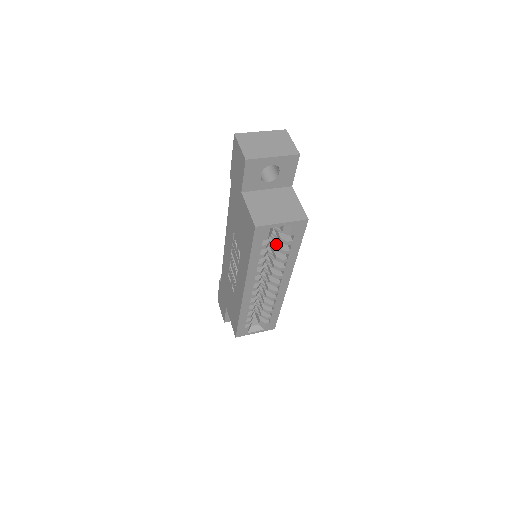
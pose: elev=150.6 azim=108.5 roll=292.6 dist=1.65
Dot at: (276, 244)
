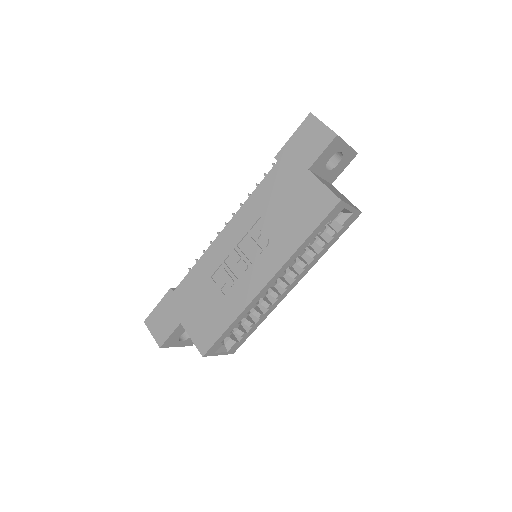
Dot at: occluded
